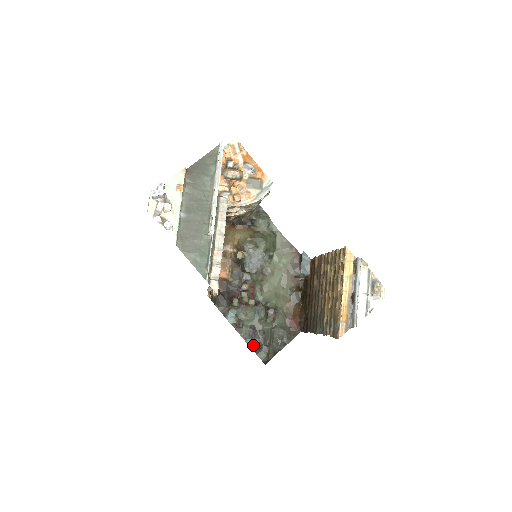
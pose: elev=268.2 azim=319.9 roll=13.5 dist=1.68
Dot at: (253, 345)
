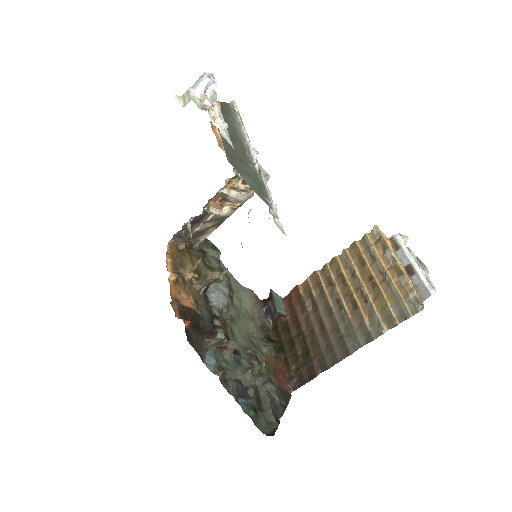
Dot at: (247, 408)
